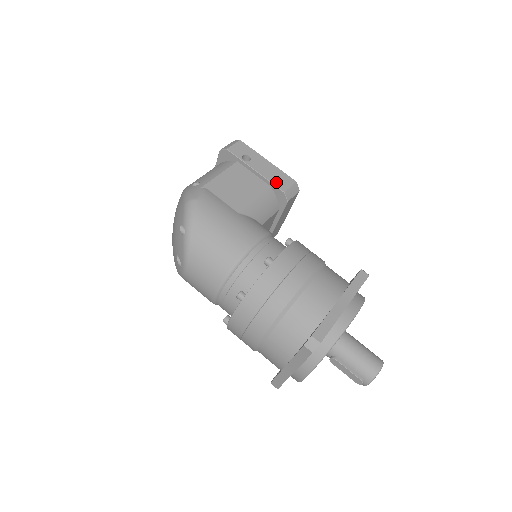
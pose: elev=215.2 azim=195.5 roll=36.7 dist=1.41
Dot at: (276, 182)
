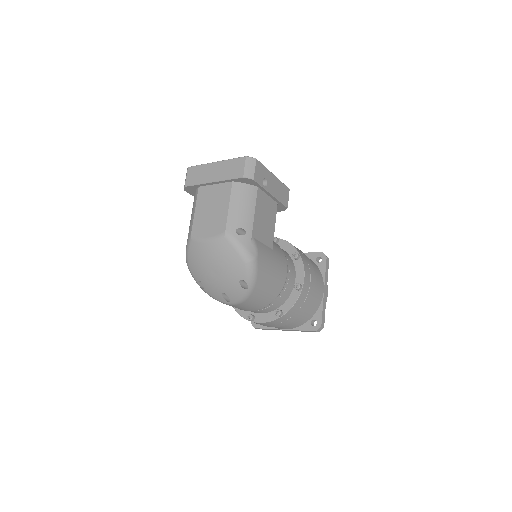
Dot at: (283, 200)
